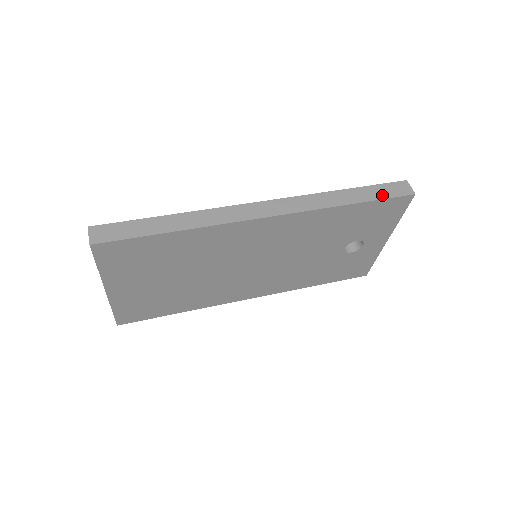
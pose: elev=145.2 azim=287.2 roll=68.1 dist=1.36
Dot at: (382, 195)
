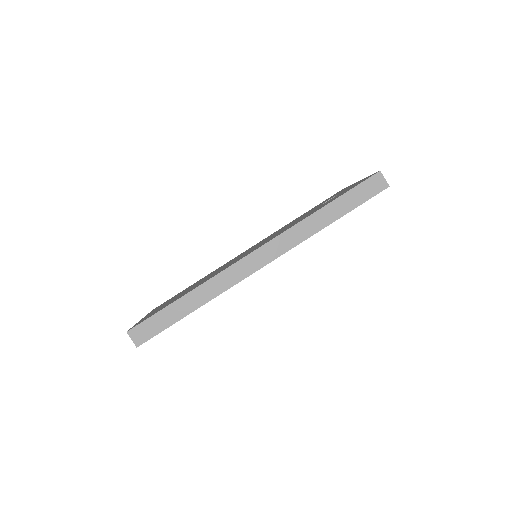
Dot at: (359, 200)
